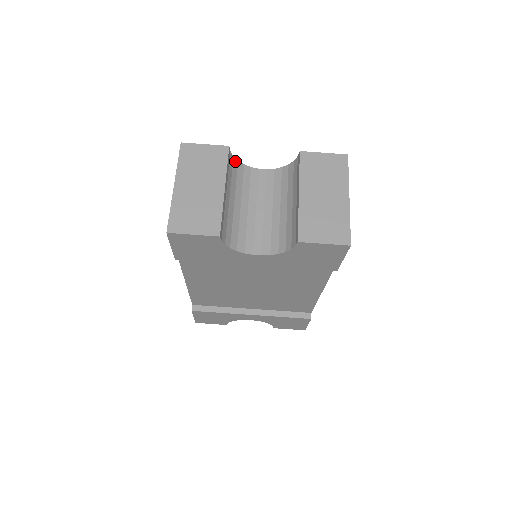
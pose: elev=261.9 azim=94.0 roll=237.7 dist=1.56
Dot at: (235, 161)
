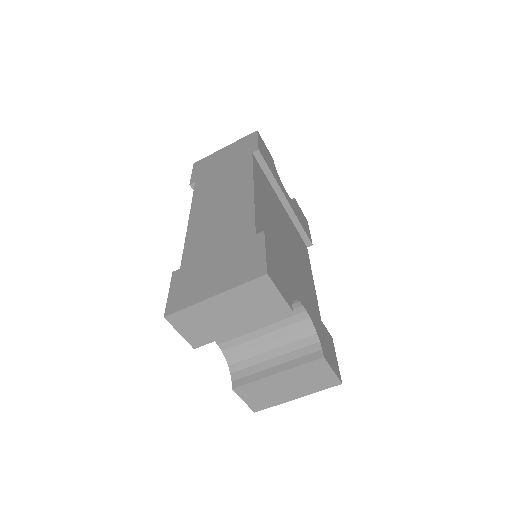
Dot at: occluded
